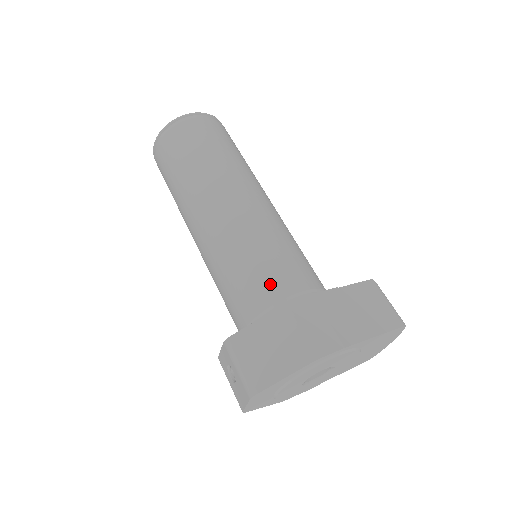
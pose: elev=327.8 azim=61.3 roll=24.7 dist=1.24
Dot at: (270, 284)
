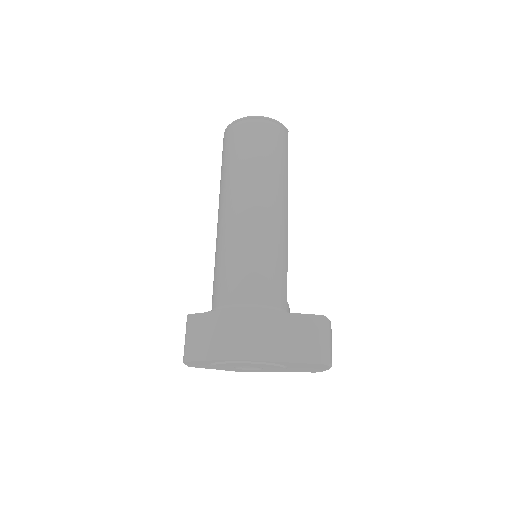
Dot at: (233, 288)
